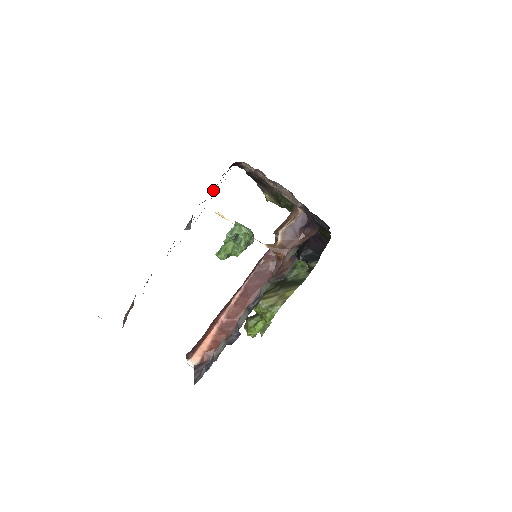
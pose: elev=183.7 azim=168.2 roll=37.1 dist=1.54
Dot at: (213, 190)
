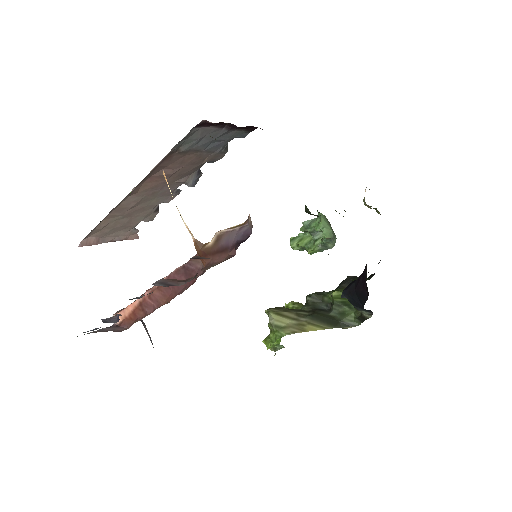
Dot at: (205, 149)
